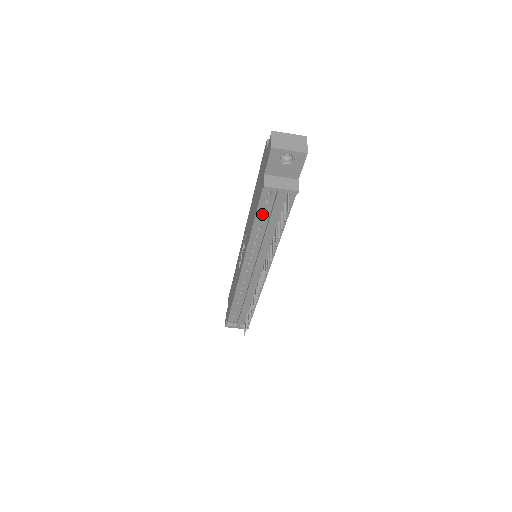
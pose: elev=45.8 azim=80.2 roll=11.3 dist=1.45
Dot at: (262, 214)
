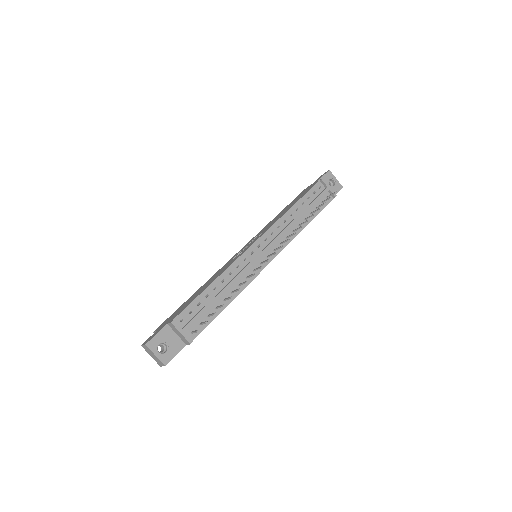
Dot at: (306, 199)
